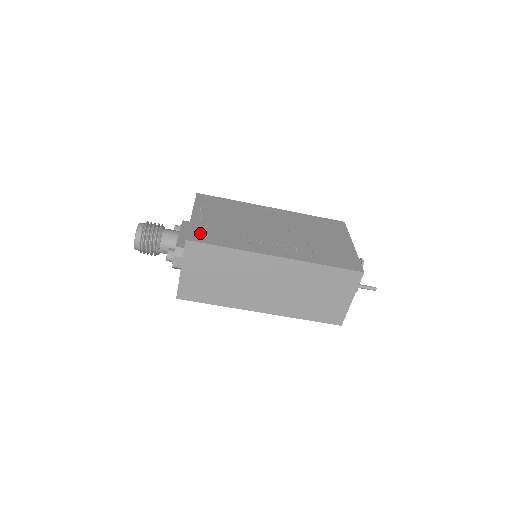
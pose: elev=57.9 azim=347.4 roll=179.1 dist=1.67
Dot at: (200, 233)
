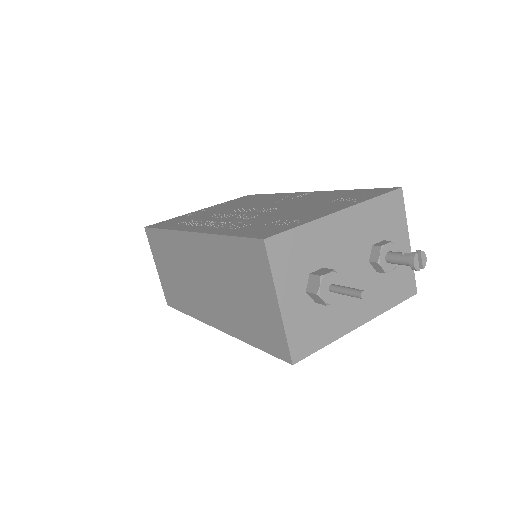
Dot at: (168, 221)
